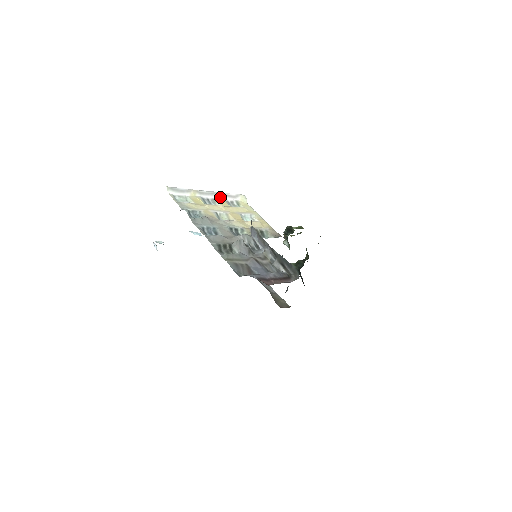
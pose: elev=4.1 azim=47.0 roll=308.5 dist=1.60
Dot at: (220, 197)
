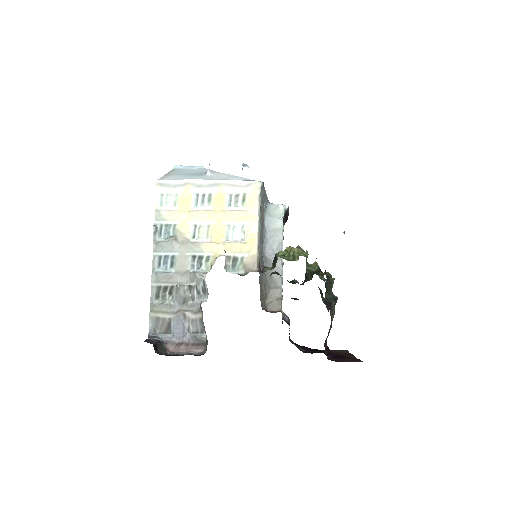
Dot at: (223, 189)
